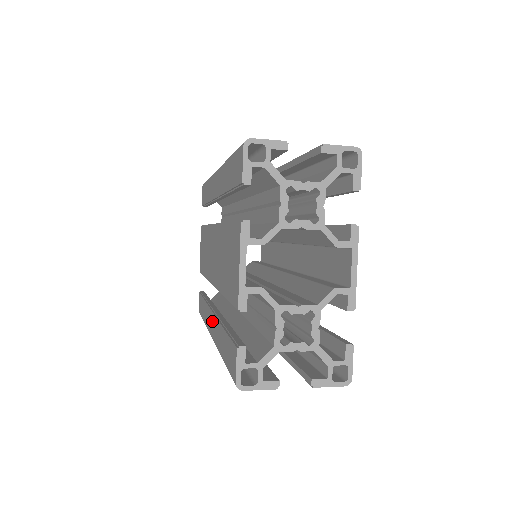
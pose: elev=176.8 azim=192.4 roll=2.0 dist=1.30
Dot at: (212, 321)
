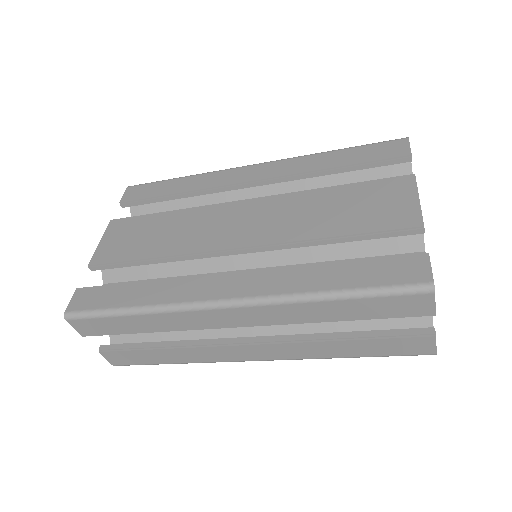
Dot at: (236, 281)
